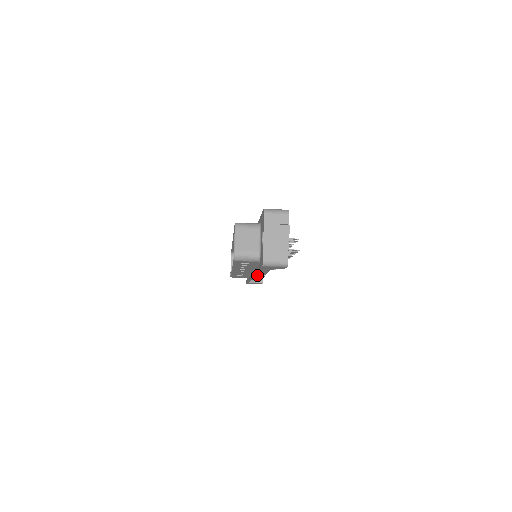
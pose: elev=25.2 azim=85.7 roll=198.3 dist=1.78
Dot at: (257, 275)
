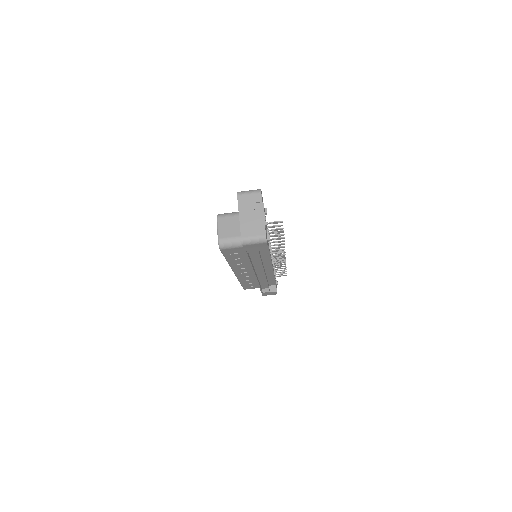
Dot at: (262, 277)
